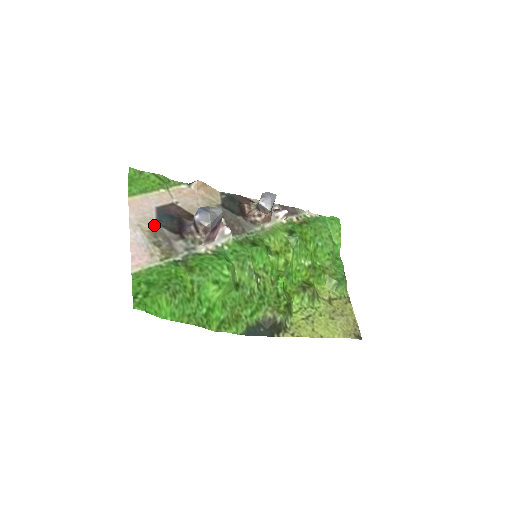
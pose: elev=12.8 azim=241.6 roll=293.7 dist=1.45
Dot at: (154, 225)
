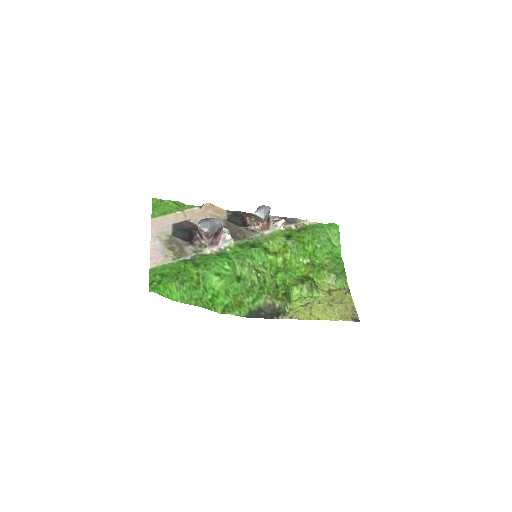
Dot at: (170, 236)
